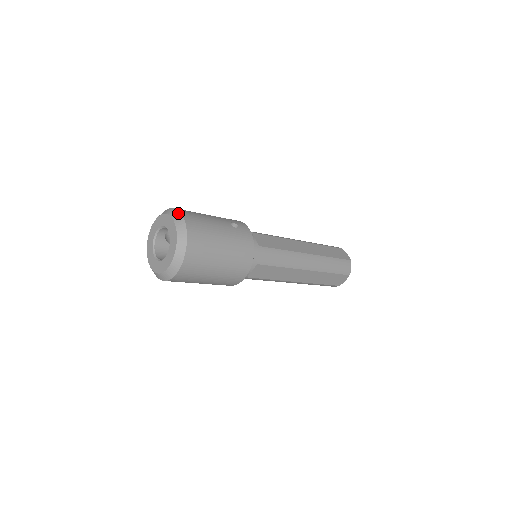
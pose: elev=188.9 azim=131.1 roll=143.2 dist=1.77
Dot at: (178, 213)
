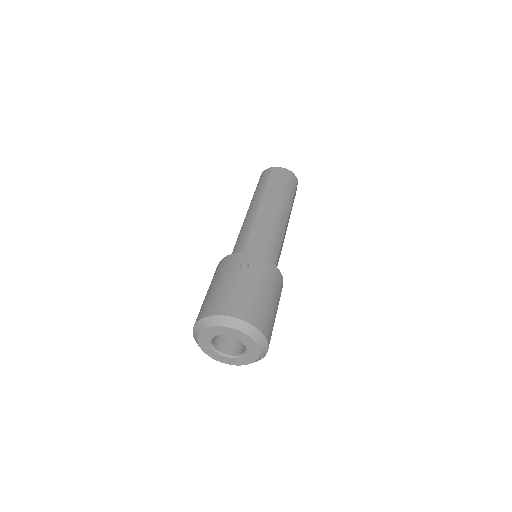
Dot at: (221, 318)
